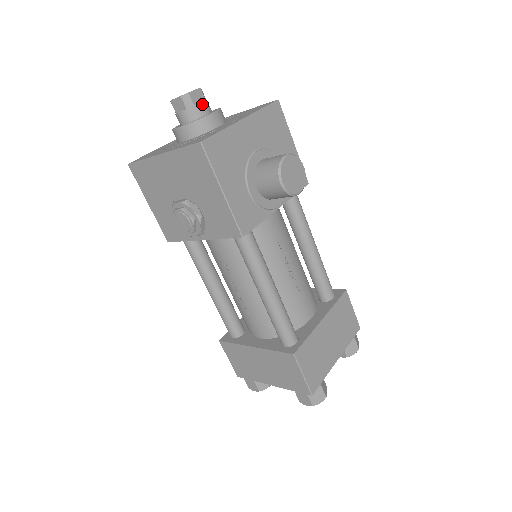
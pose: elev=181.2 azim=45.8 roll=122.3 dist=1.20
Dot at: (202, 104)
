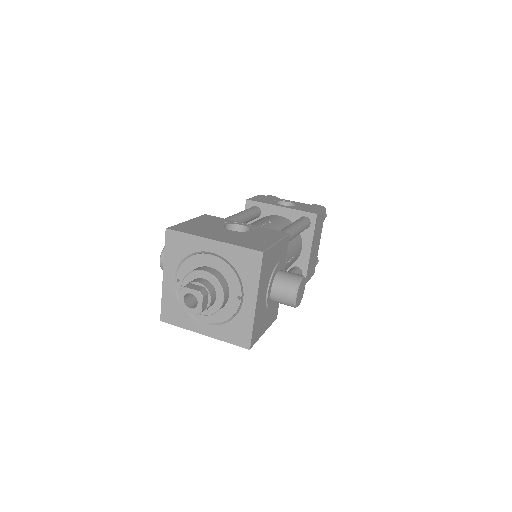
Dot at: (211, 301)
